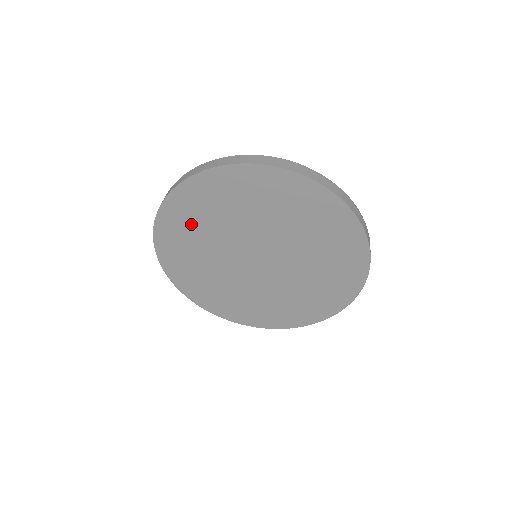
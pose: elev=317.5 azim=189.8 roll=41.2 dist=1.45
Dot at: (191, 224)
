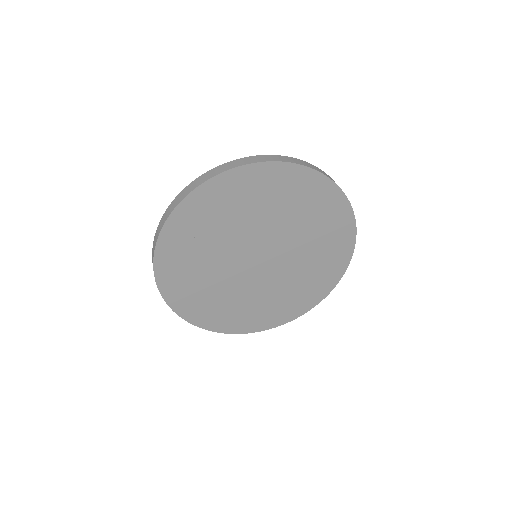
Dot at: (205, 223)
